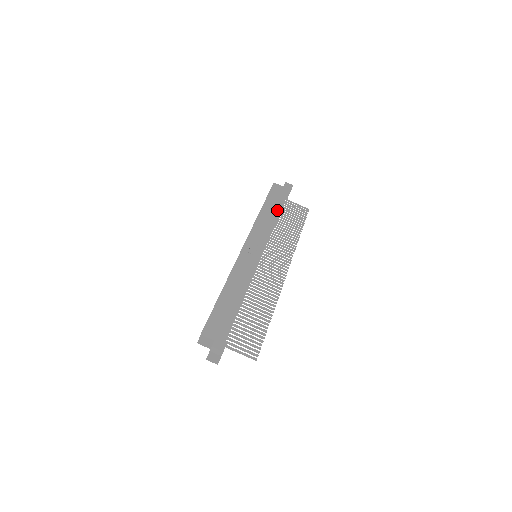
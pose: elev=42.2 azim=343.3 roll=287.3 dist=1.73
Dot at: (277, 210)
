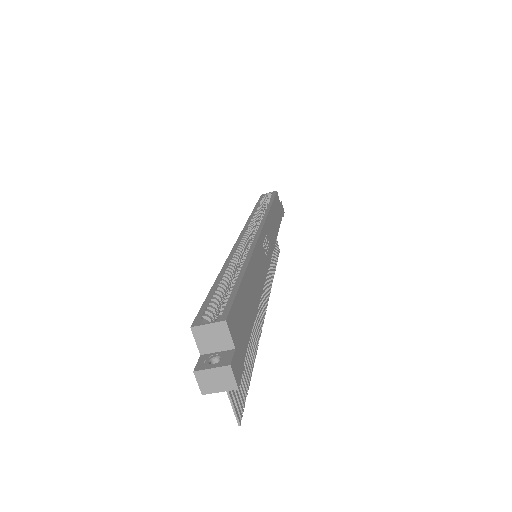
Dot at: (278, 223)
